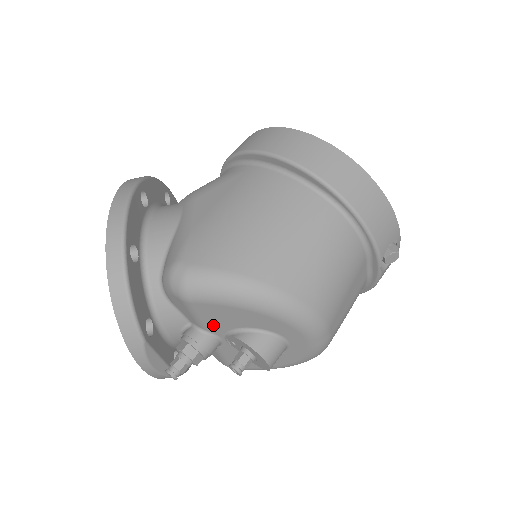
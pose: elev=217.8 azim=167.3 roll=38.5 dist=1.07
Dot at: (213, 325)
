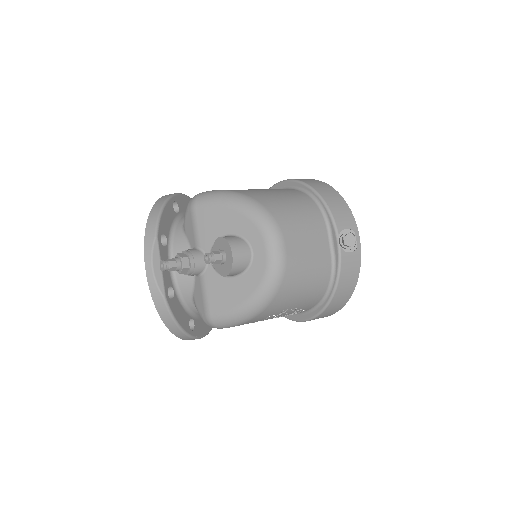
Dot at: (205, 237)
